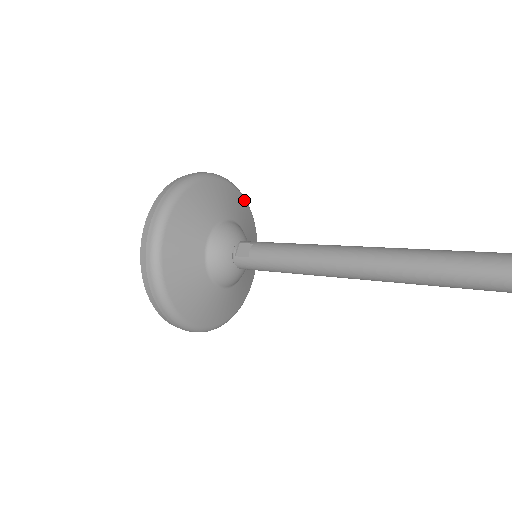
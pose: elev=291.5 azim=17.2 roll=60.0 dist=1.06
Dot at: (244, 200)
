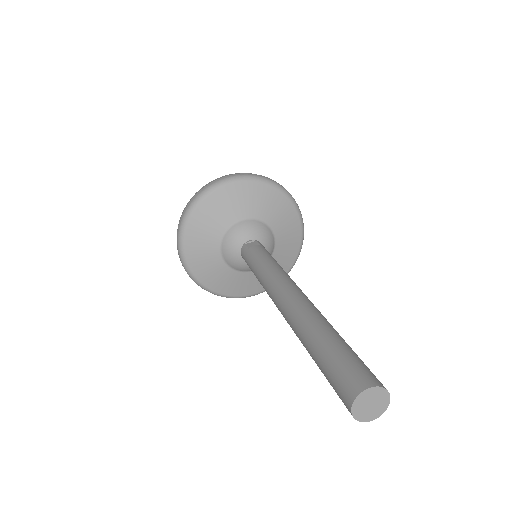
Dot at: (300, 236)
